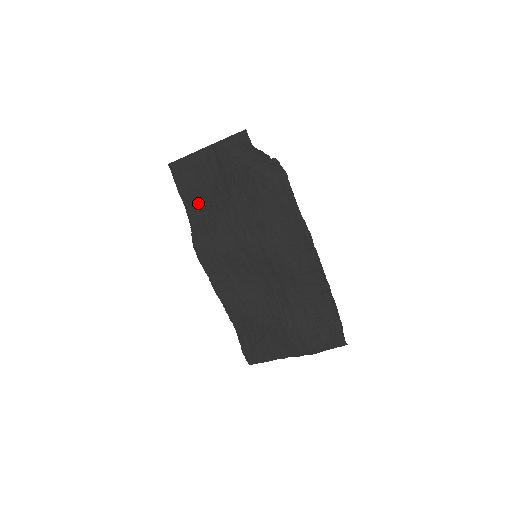
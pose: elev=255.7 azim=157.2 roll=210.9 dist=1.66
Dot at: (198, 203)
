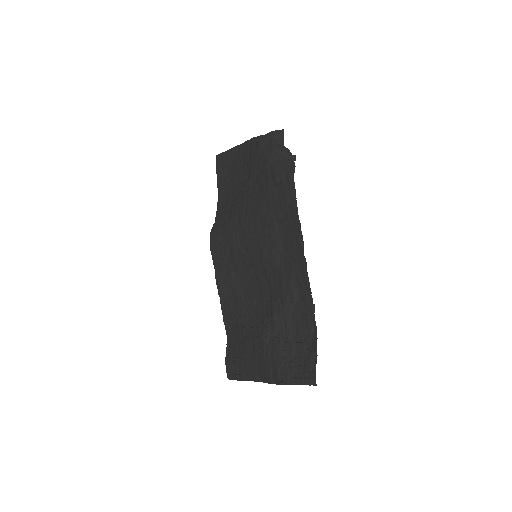
Dot at: (228, 195)
